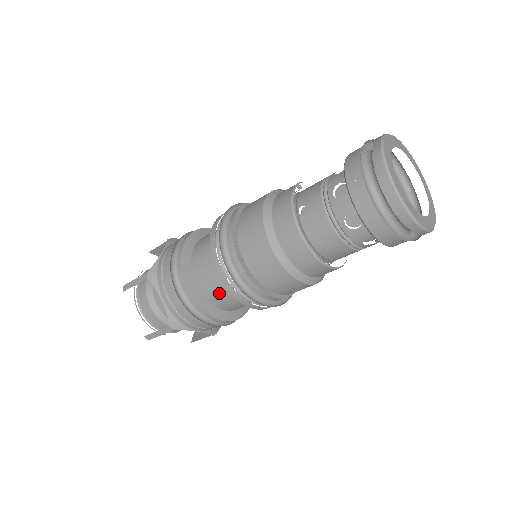
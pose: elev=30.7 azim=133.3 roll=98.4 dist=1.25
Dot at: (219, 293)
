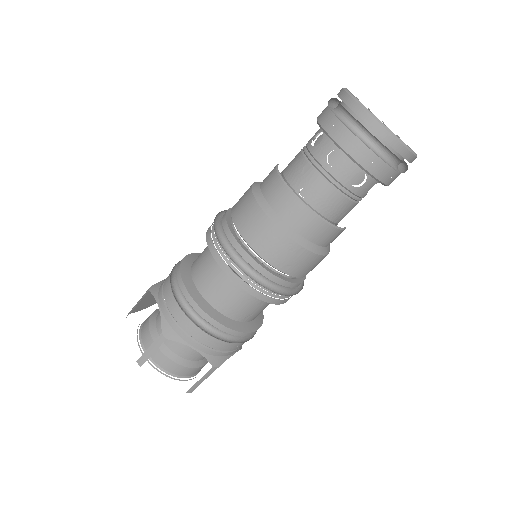
Dot at: (249, 309)
